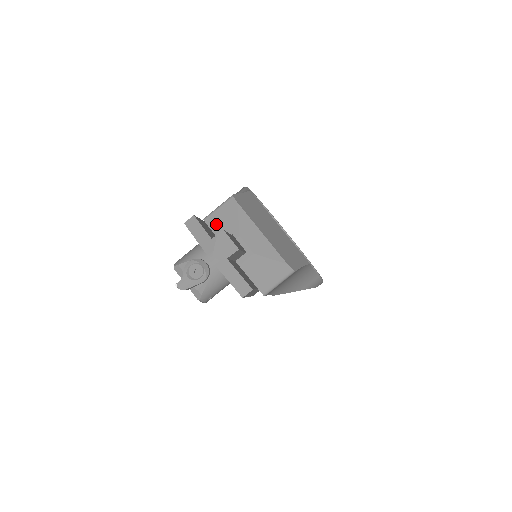
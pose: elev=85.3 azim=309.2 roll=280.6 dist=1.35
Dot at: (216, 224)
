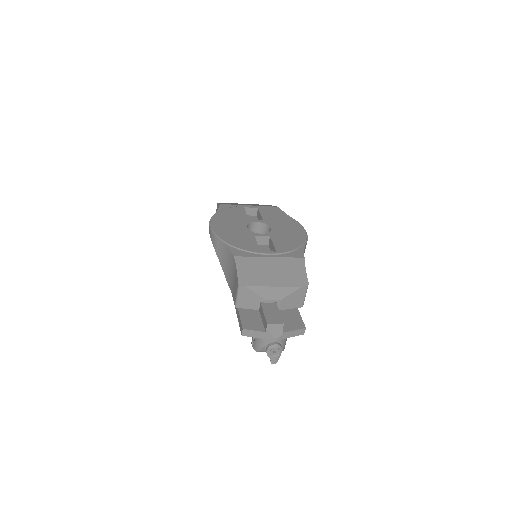
Dot at: (246, 305)
